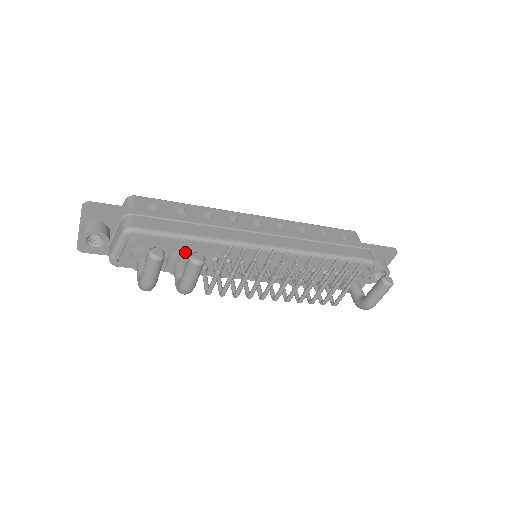
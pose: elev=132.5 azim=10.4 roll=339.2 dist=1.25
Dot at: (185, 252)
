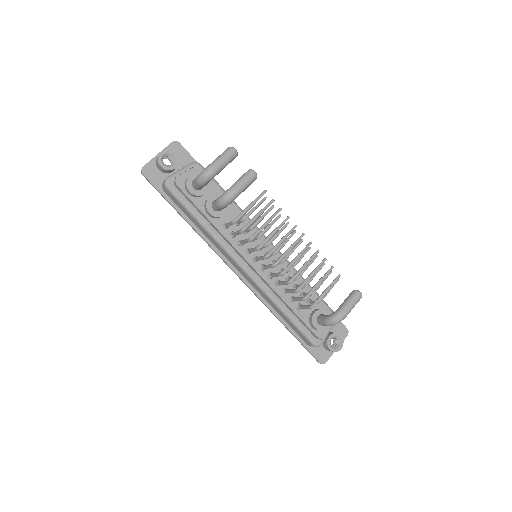
Dot at: occluded
